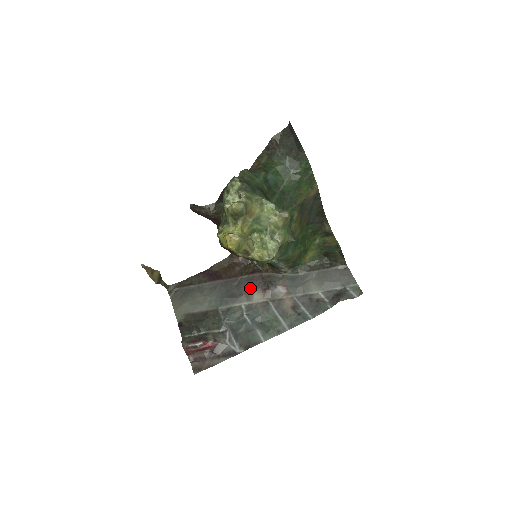
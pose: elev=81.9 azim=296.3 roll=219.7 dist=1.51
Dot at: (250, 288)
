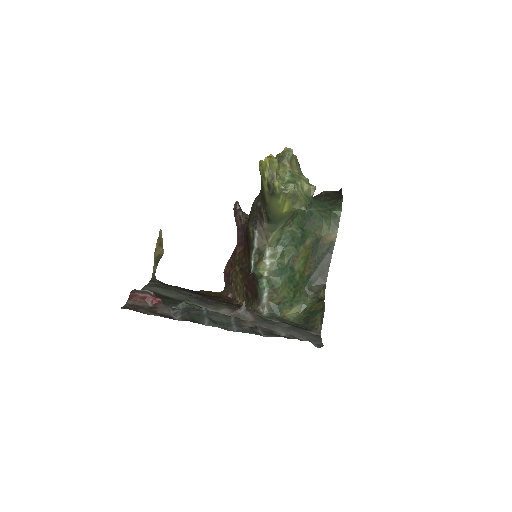
Dot at: (223, 306)
